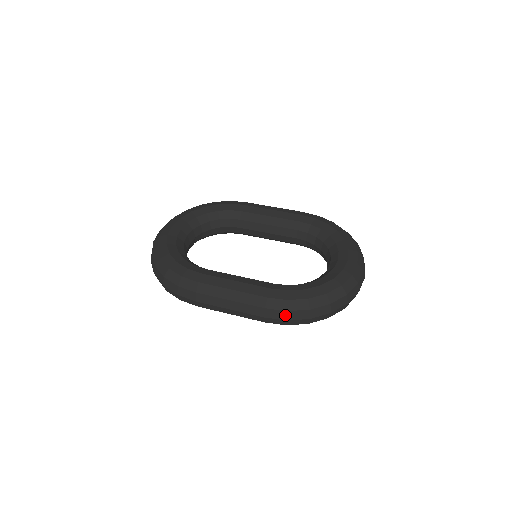
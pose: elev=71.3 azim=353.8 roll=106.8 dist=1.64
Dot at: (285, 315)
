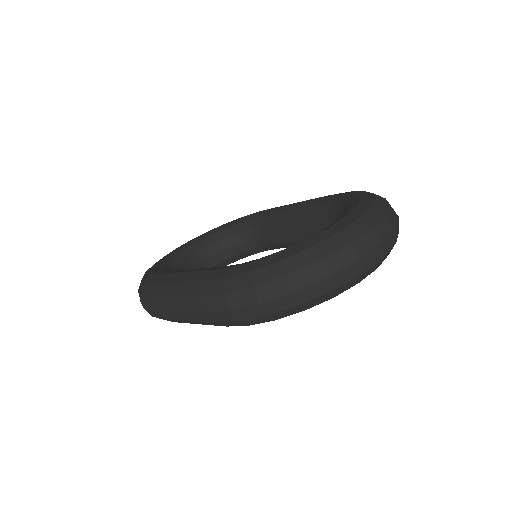
Dot at: (224, 302)
